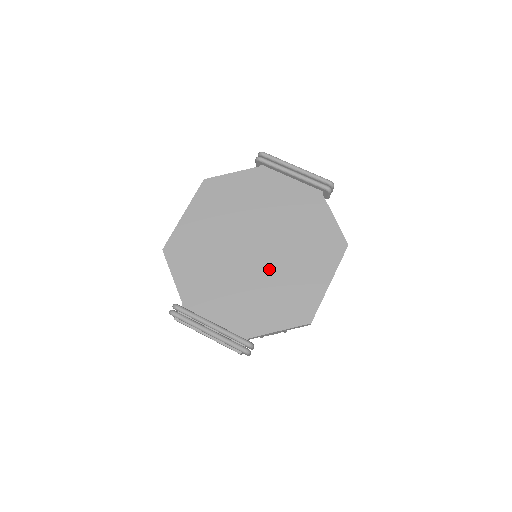
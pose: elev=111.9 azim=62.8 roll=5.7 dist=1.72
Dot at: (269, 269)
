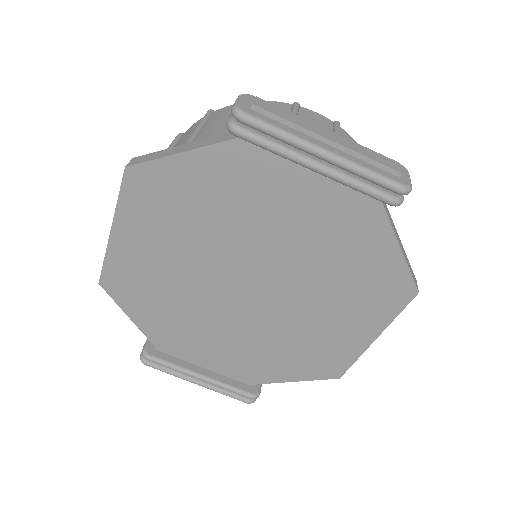
Dot at: (275, 318)
